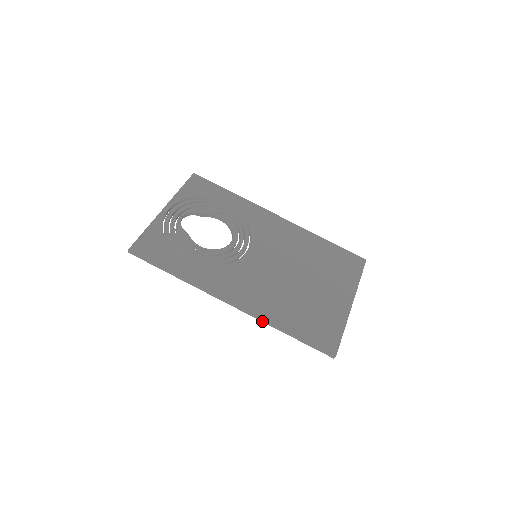
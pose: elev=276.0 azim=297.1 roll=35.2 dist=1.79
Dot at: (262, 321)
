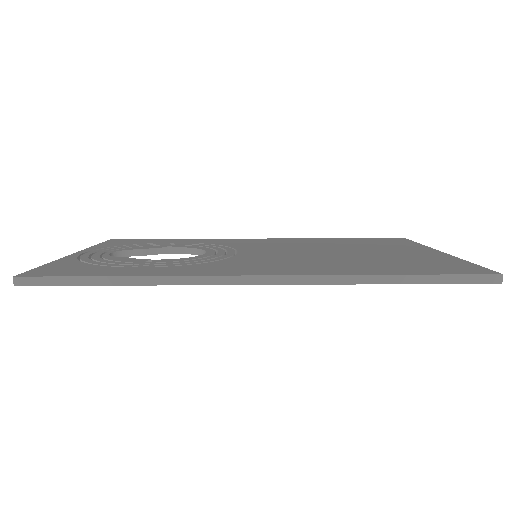
Dot at: (333, 283)
